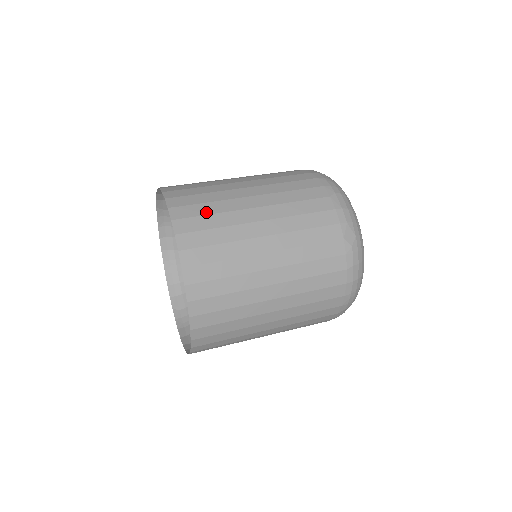
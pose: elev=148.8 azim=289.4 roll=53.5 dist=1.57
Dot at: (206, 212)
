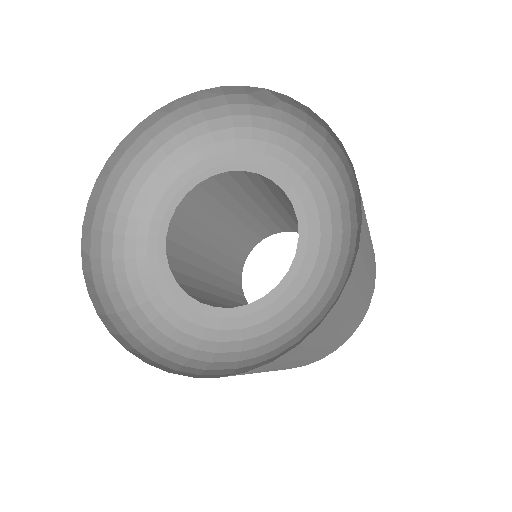
Dot at: occluded
